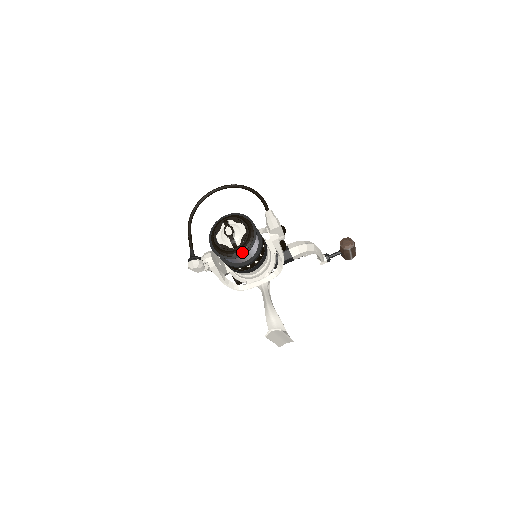
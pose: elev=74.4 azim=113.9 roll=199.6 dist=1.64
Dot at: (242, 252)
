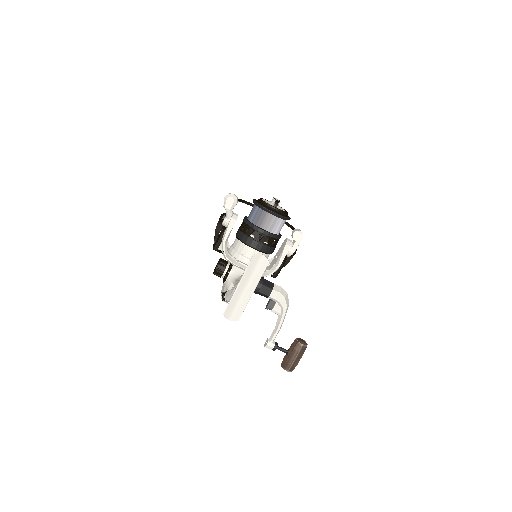
Dot at: (277, 212)
